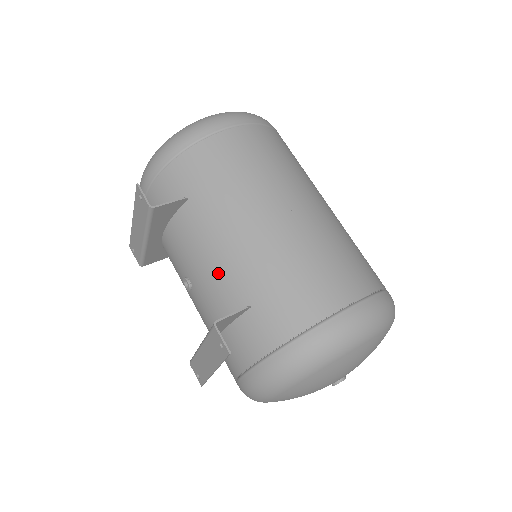
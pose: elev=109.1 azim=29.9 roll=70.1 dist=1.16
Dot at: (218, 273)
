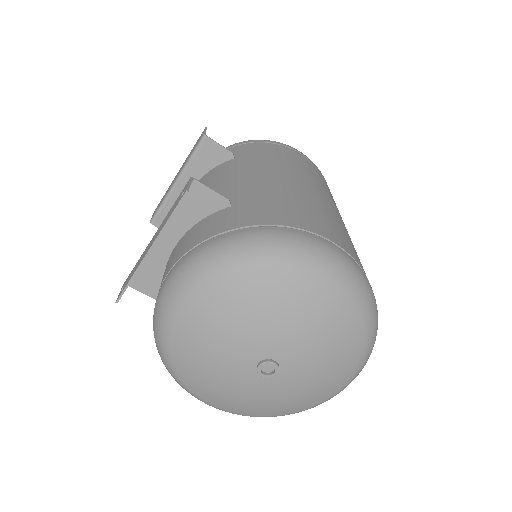
Dot at: (220, 190)
